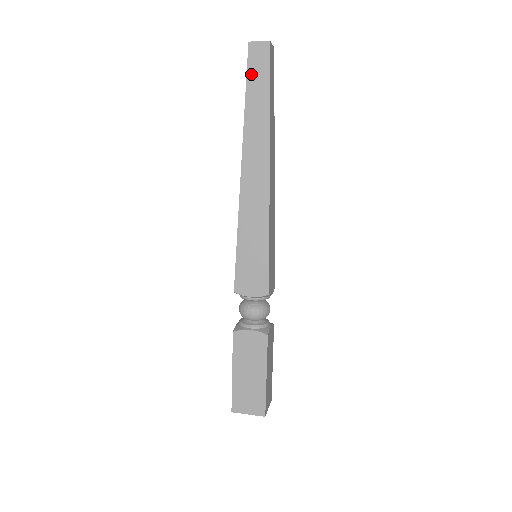
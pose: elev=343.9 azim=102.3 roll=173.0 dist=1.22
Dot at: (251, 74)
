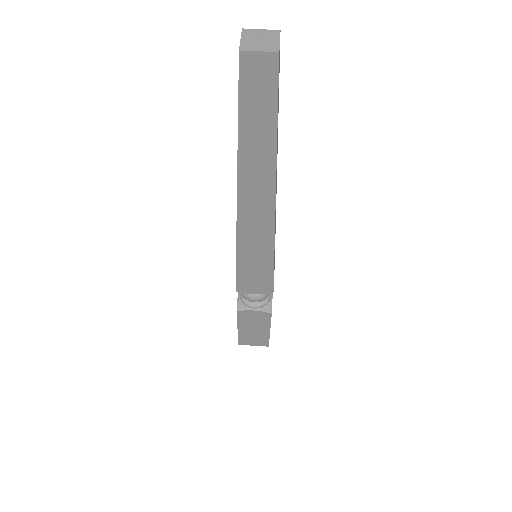
Dot at: (246, 100)
